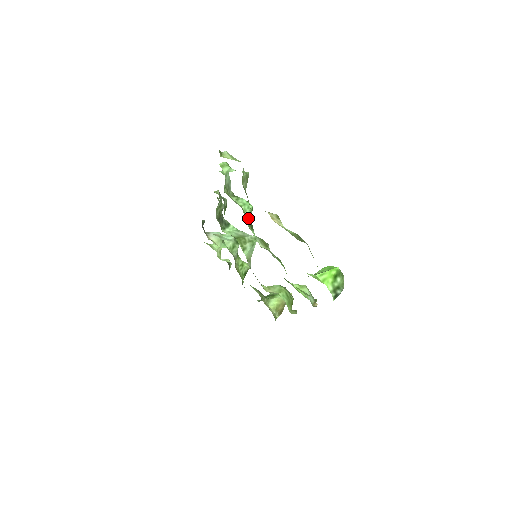
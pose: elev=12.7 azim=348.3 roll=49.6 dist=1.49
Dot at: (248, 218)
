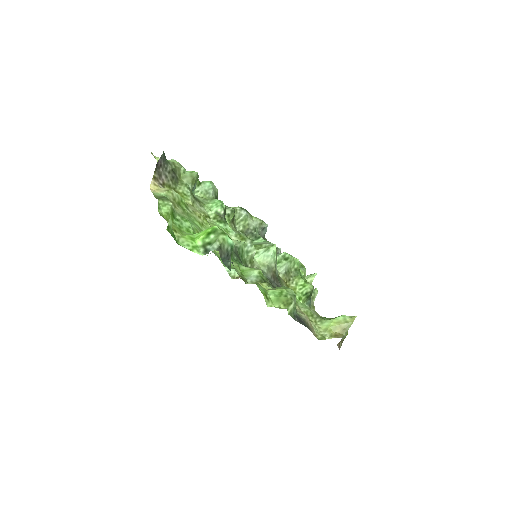
Dot at: (215, 213)
